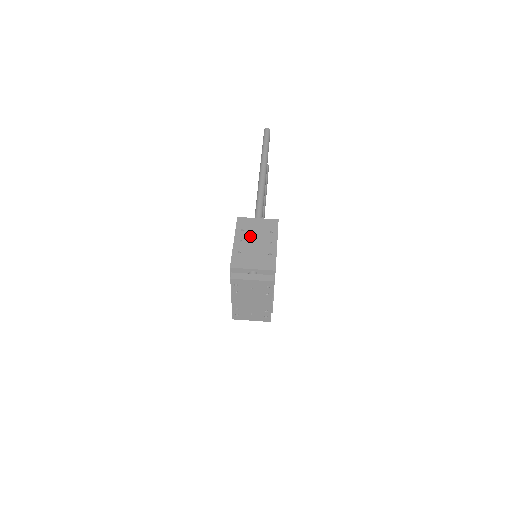
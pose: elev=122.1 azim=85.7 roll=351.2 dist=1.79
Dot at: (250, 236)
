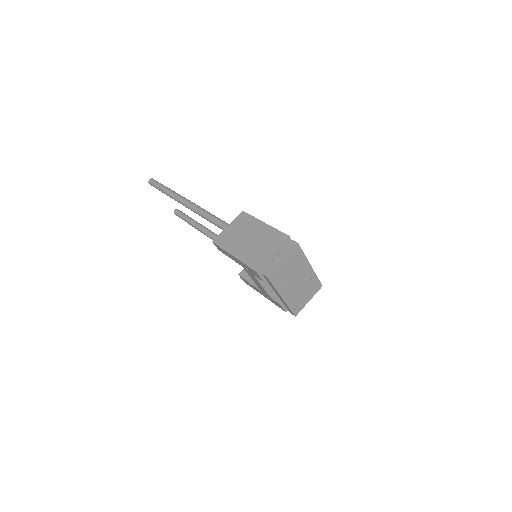
Dot at: (239, 240)
